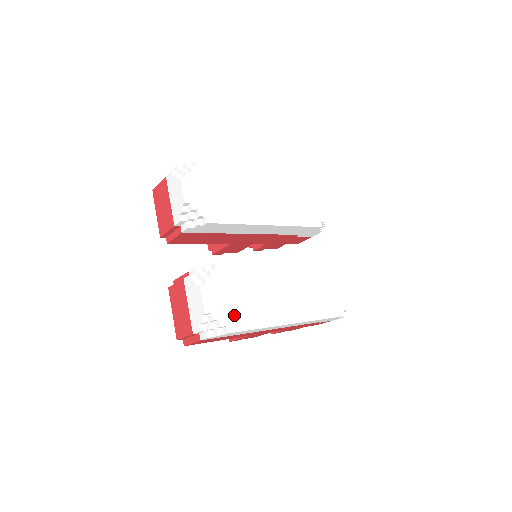
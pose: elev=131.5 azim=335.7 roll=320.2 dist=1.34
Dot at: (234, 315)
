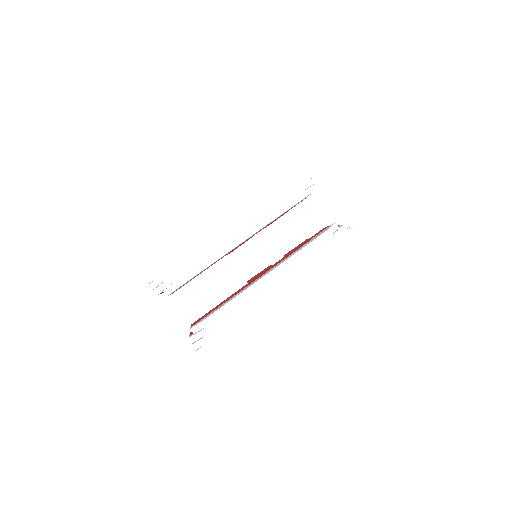
Dot at: (240, 357)
